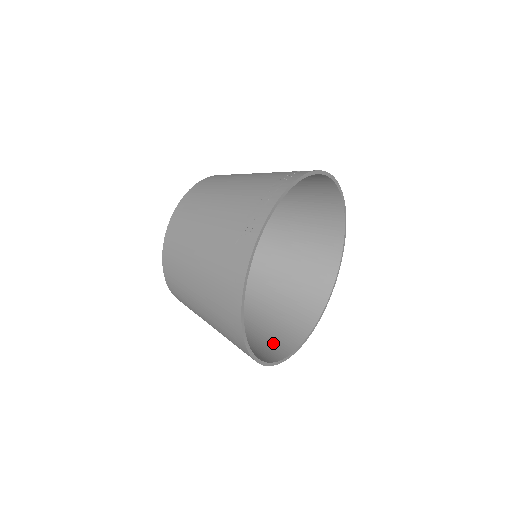
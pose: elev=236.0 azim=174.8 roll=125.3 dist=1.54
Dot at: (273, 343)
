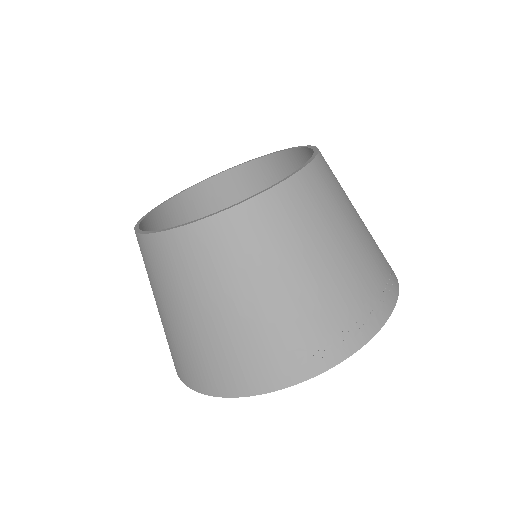
Dot at: occluded
